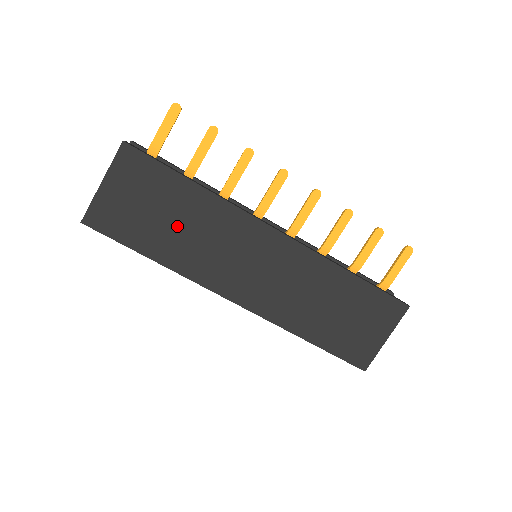
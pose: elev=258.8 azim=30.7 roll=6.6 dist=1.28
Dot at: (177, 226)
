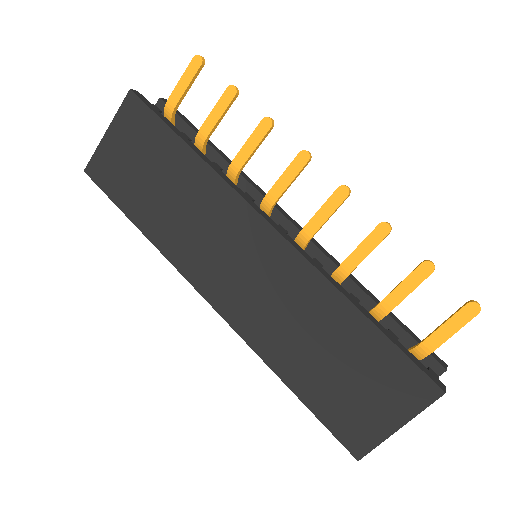
Dot at: (165, 194)
